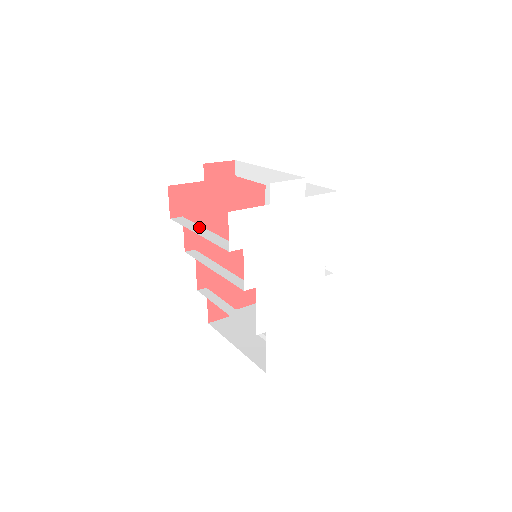
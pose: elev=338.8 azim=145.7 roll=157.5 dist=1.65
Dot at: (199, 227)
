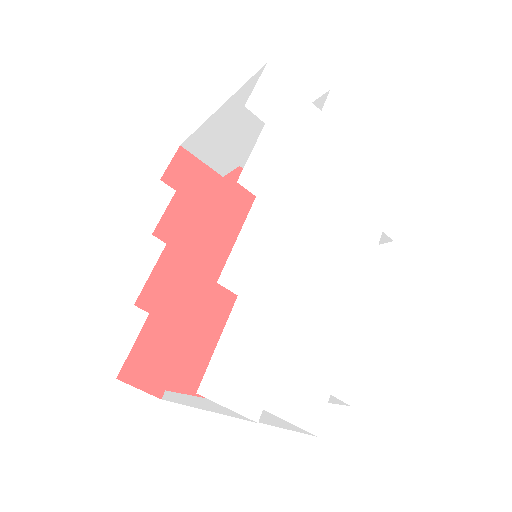
Dot at: occluded
